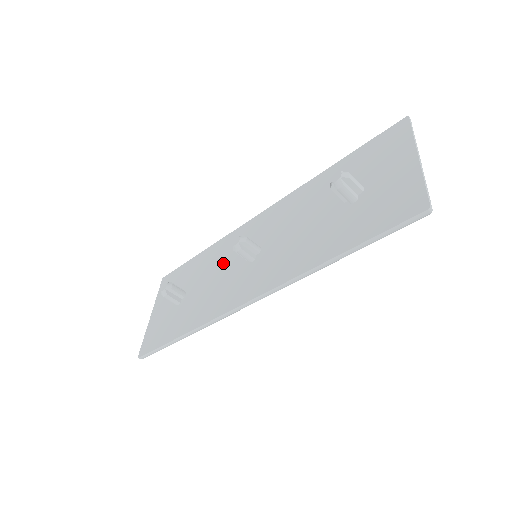
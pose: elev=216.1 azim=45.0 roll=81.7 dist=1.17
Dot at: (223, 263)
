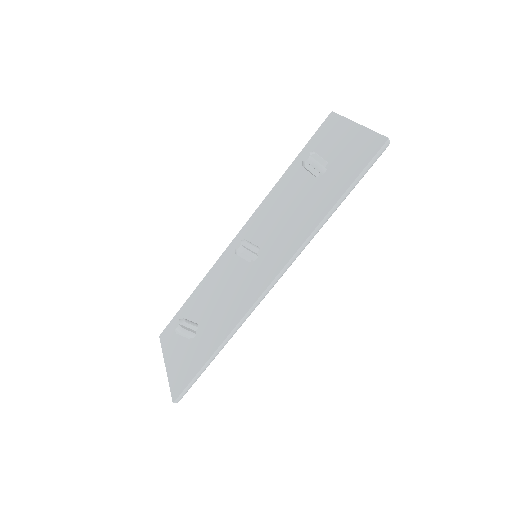
Dot at: (225, 280)
